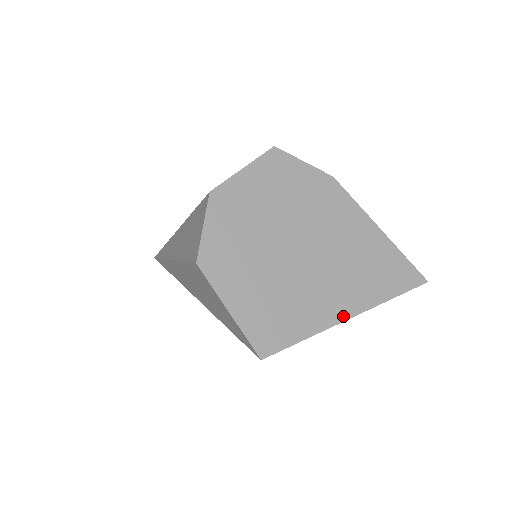
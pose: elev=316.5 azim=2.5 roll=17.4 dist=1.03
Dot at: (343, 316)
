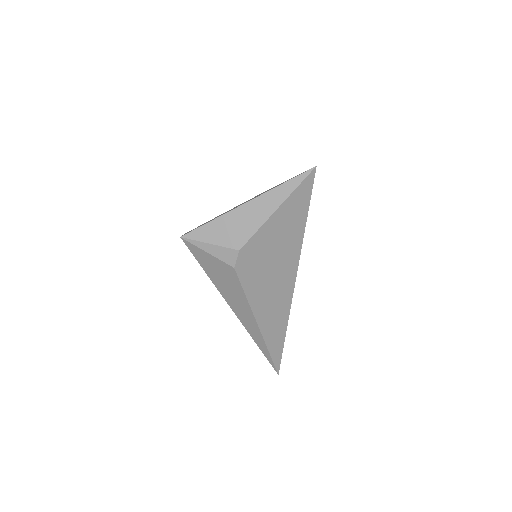
Dot at: (241, 205)
